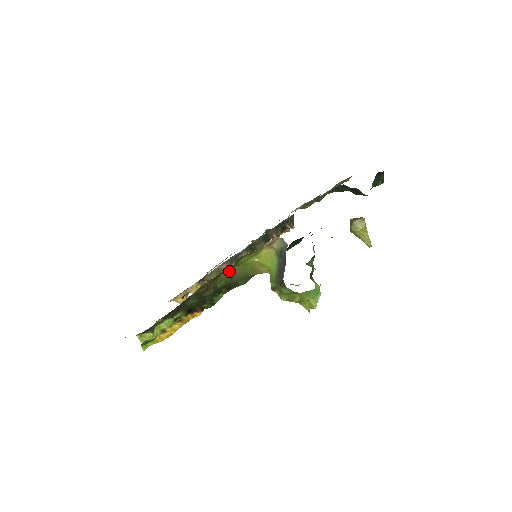
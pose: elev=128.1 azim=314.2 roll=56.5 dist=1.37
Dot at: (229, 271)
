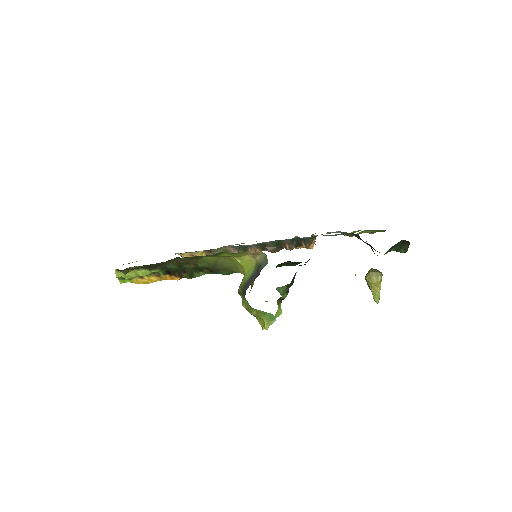
Dot at: (213, 258)
